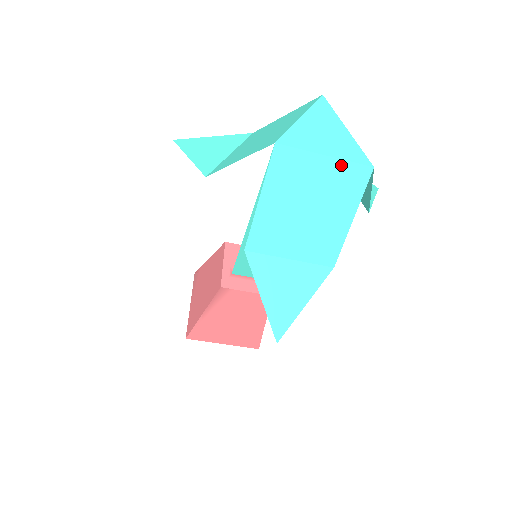
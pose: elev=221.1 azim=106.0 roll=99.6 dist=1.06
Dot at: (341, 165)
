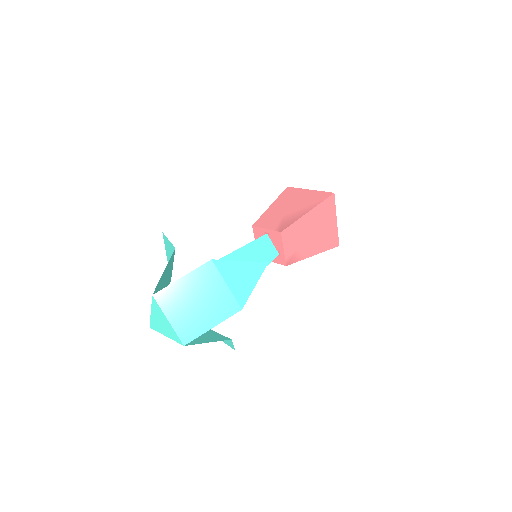
Dot at: occluded
